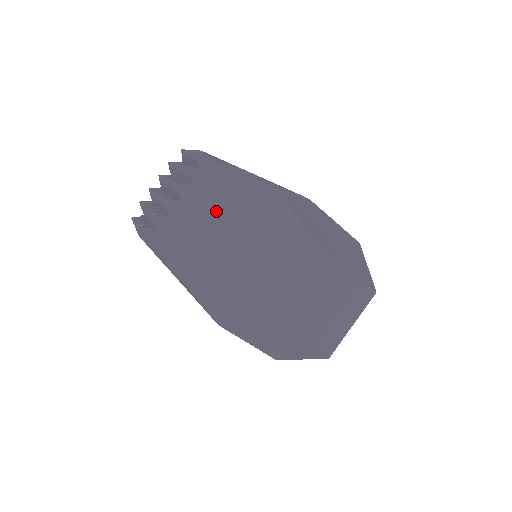
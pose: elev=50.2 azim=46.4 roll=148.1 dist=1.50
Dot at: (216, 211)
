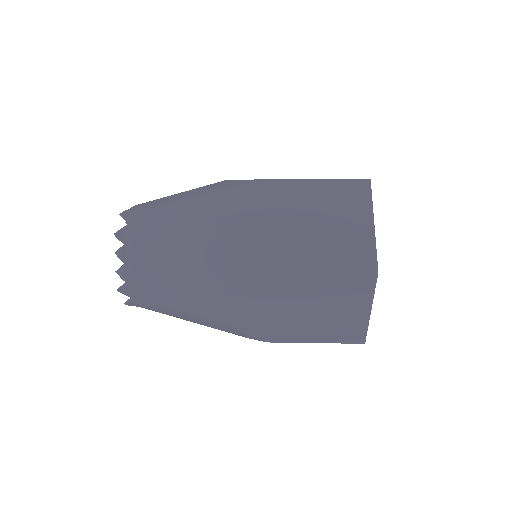
Dot at: occluded
